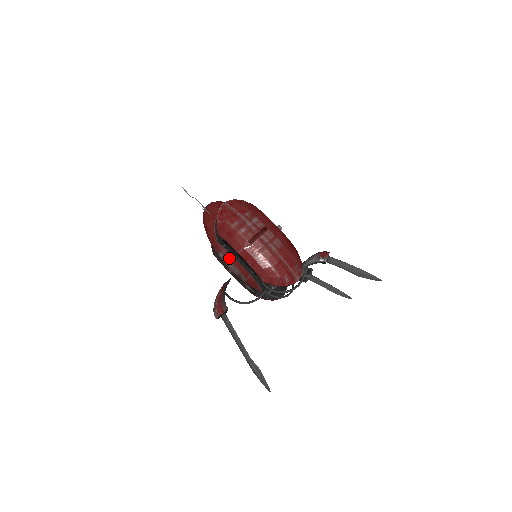
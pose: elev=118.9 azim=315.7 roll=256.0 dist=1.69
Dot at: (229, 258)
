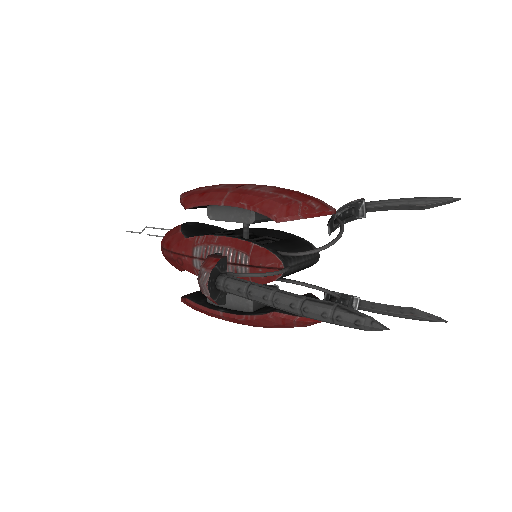
Dot at: (211, 242)
